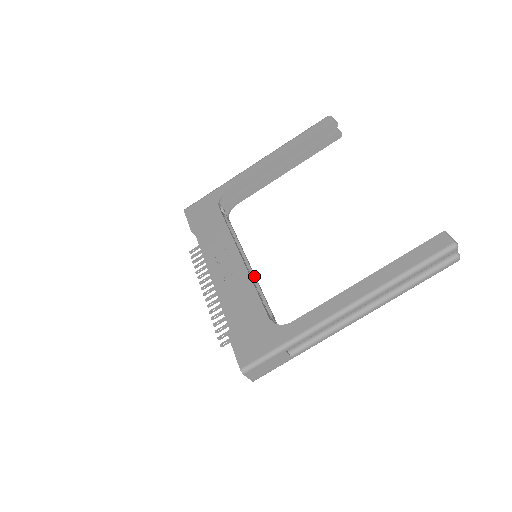
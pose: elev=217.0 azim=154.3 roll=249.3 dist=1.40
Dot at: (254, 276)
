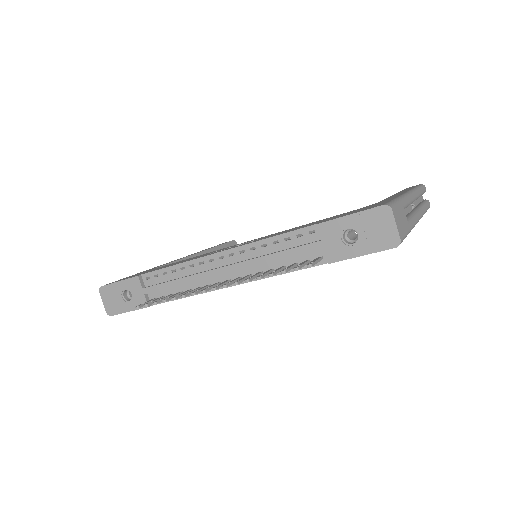
Dot at: occluded
